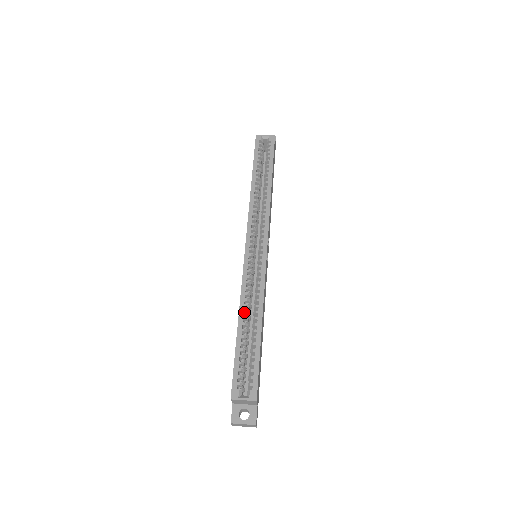
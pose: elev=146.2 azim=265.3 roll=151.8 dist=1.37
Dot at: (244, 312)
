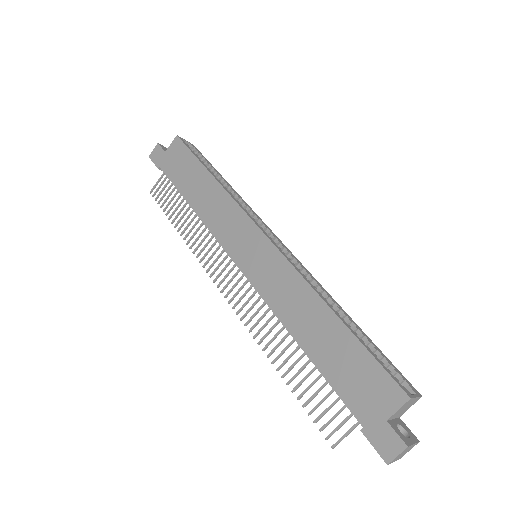
Dot at: (326, 300)
